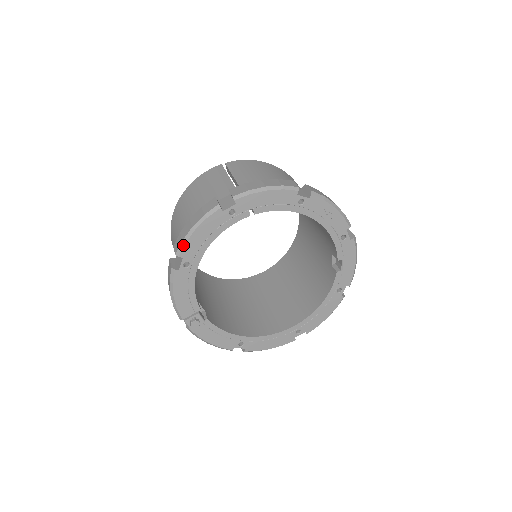
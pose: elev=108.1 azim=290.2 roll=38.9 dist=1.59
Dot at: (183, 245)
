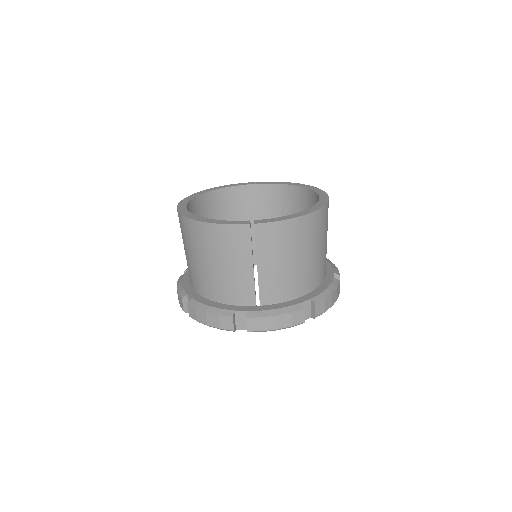
Dot at: (197, 321)
